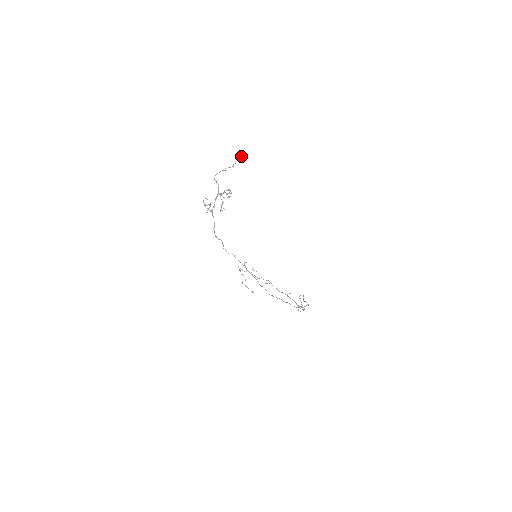
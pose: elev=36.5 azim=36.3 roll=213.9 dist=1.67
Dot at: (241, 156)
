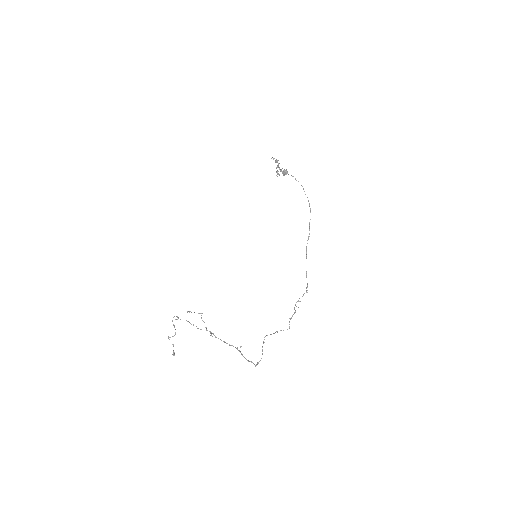
Dot at: (286, 173)
